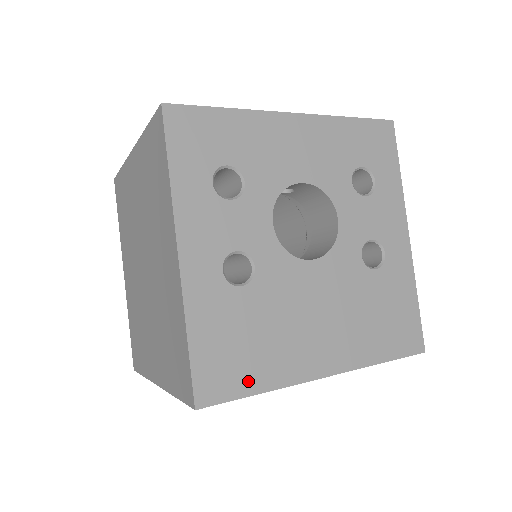
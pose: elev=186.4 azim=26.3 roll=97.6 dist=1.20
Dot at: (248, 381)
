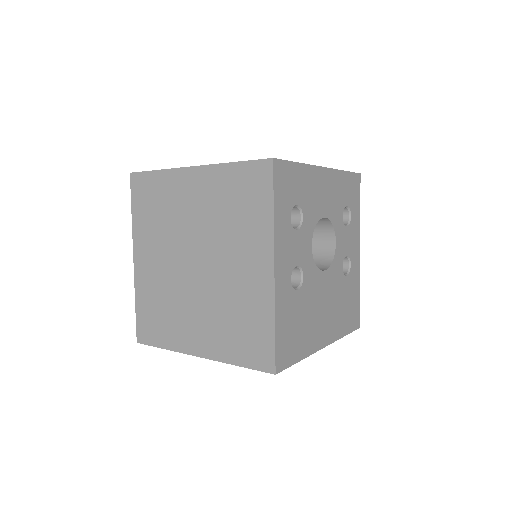
Dot at: (296, 353)
